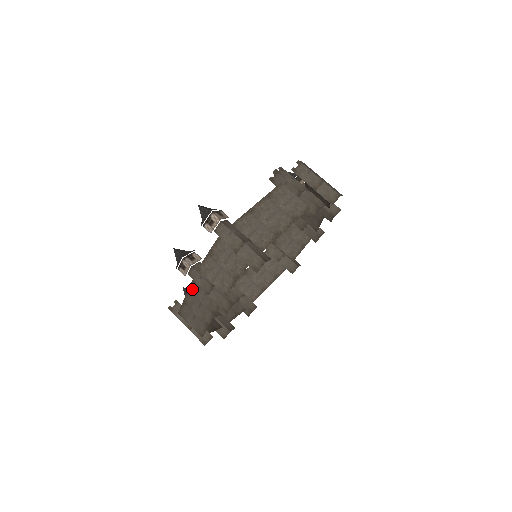
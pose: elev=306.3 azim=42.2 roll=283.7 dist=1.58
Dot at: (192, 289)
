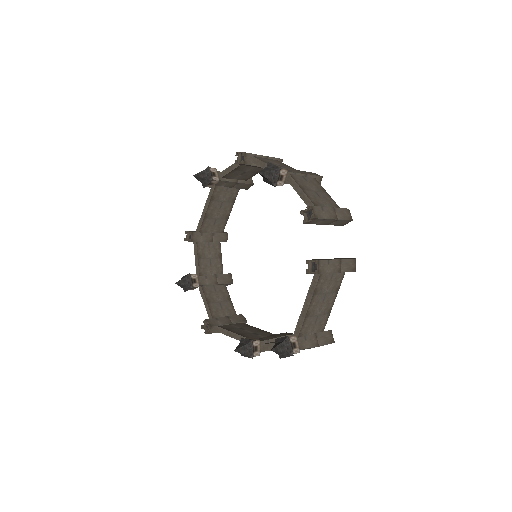
Dot at: occluded
